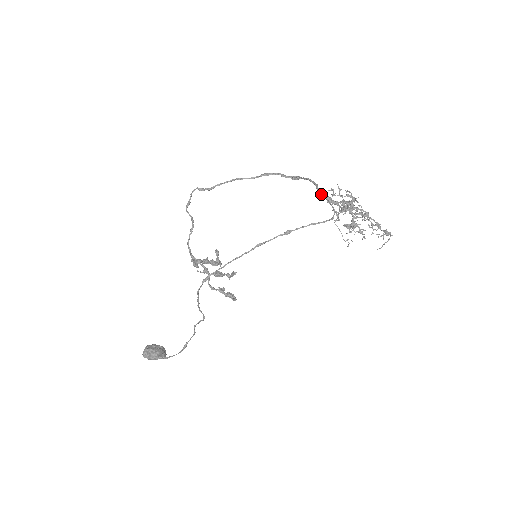
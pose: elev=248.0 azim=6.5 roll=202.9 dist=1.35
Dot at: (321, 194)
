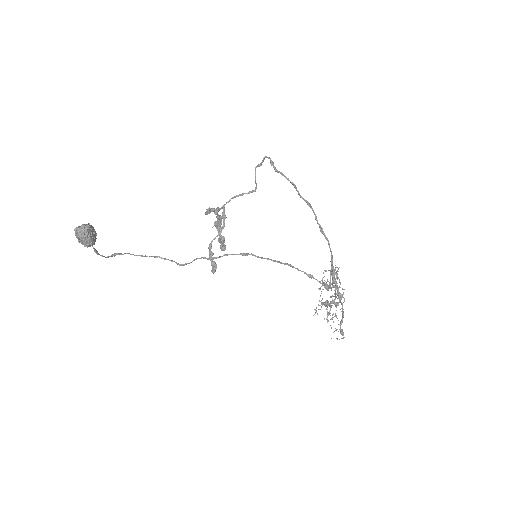
Dot at: (332, 264)
